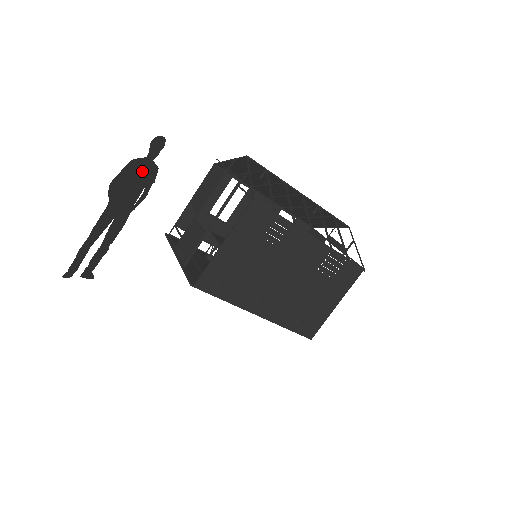
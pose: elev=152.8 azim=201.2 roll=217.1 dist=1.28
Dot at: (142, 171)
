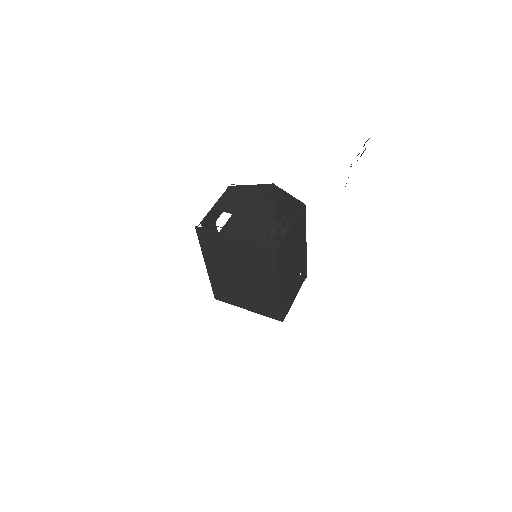
Dot at: occluded
